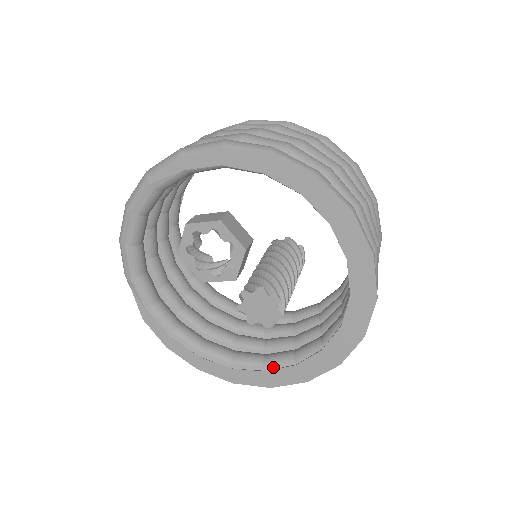
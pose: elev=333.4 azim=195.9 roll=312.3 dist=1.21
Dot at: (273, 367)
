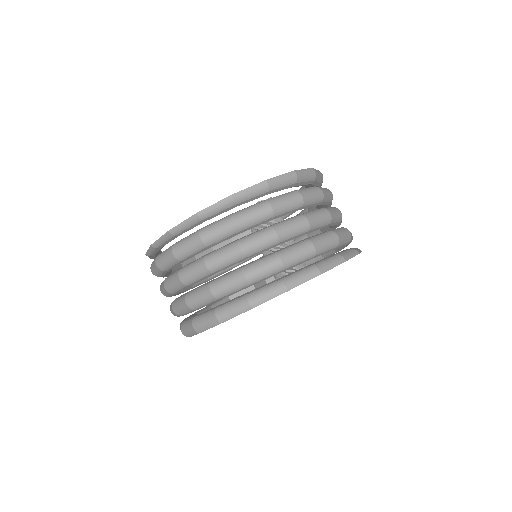
Dot at: occluded
